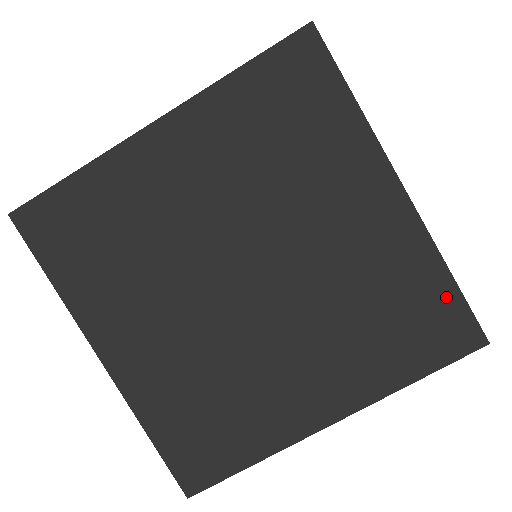
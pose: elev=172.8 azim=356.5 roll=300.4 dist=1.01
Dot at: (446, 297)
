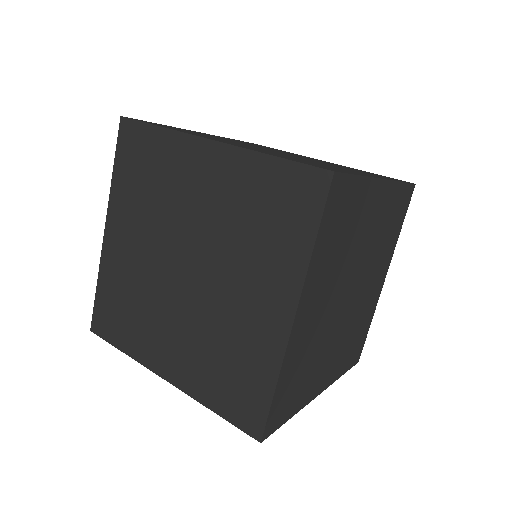
Dot at: (365, 335)
